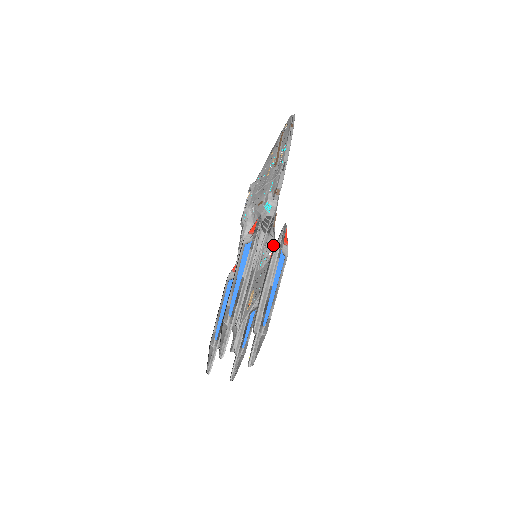
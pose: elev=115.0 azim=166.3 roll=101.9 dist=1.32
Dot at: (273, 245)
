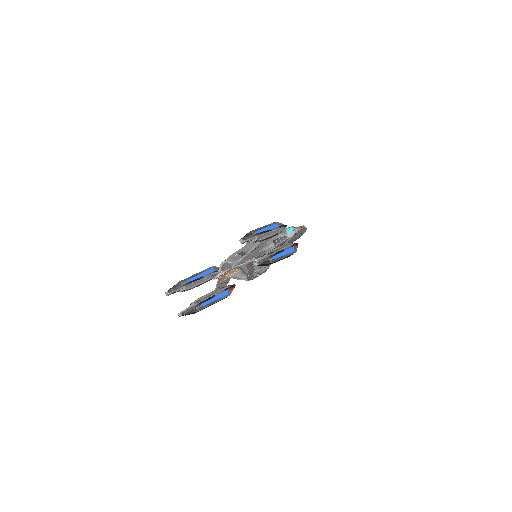
Dot at: occluded
